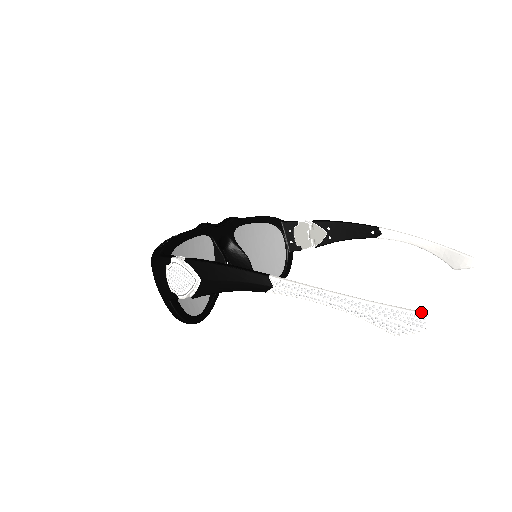
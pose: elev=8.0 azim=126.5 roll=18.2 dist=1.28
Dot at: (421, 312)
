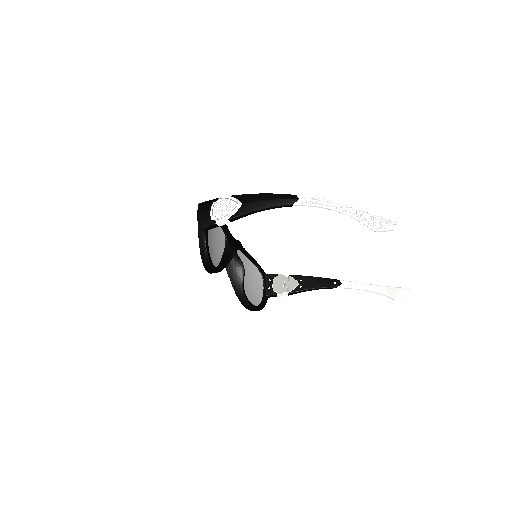
Dot at: (392, 220)
